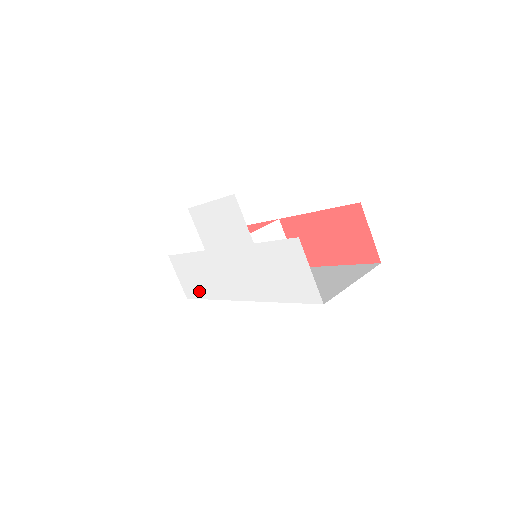
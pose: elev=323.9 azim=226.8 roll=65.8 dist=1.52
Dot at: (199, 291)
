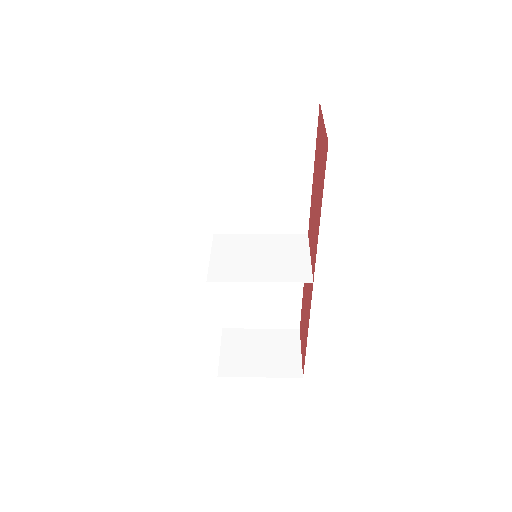
Dot at: occluded
